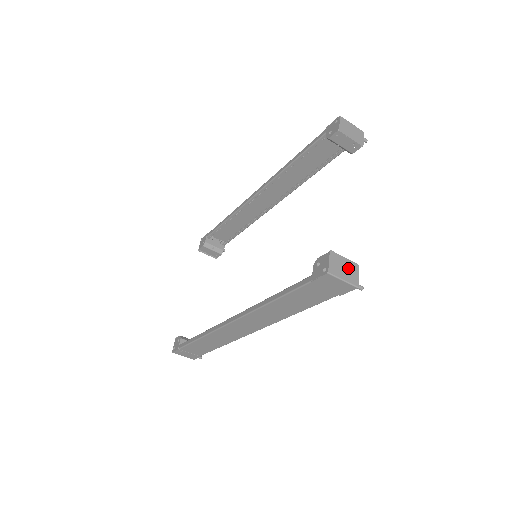
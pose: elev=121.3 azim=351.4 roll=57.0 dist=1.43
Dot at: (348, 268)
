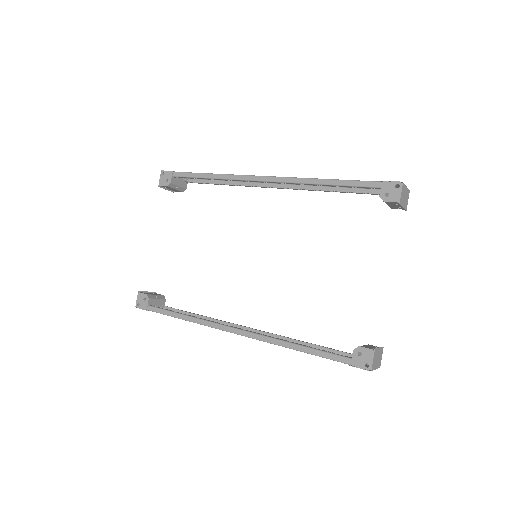
Dot at: (379, 356)
